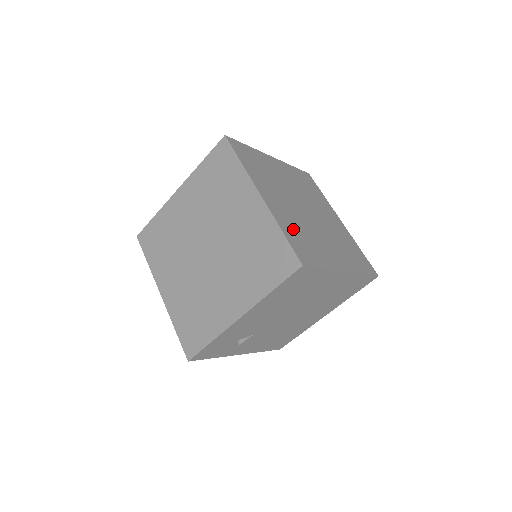
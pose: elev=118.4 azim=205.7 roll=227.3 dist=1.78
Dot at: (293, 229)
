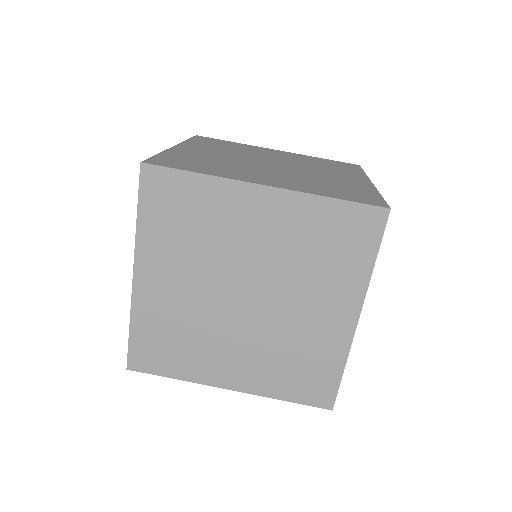
Dot at: (320, 188)
